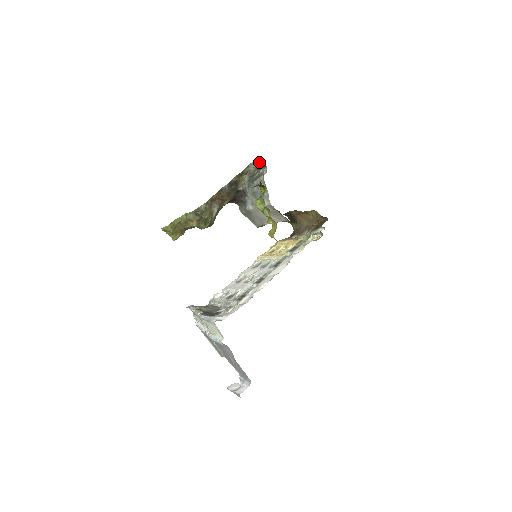
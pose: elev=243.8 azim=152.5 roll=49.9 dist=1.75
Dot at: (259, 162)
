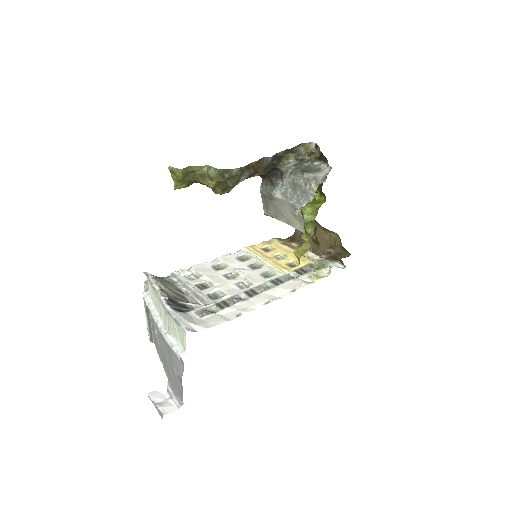
Dot at: (314, 147)
